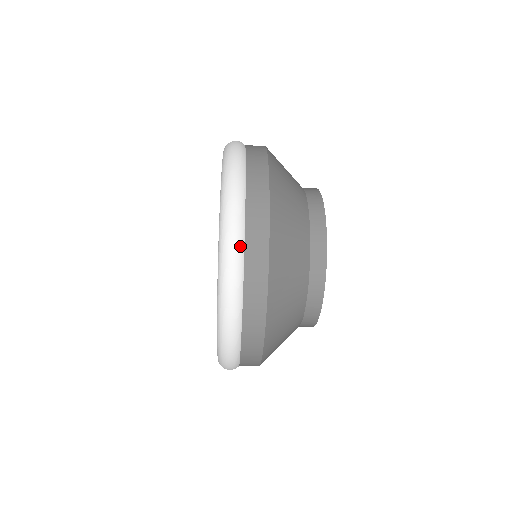
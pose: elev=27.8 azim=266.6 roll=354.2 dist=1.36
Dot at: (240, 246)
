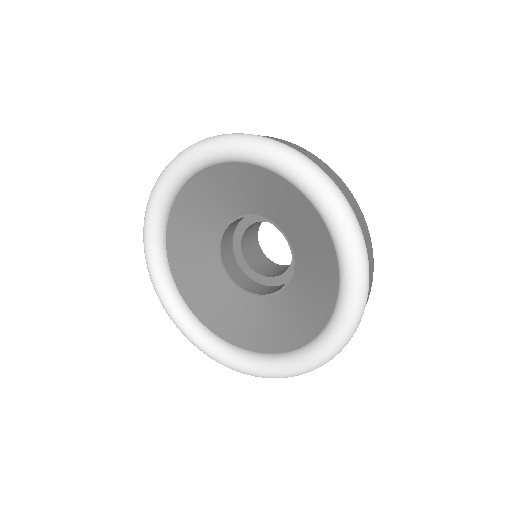
Dot at: occluded
